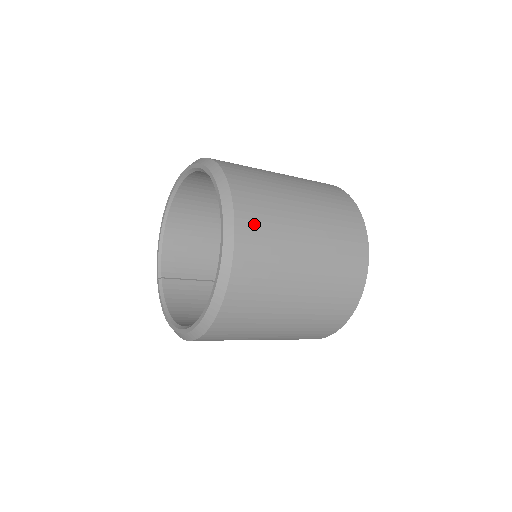
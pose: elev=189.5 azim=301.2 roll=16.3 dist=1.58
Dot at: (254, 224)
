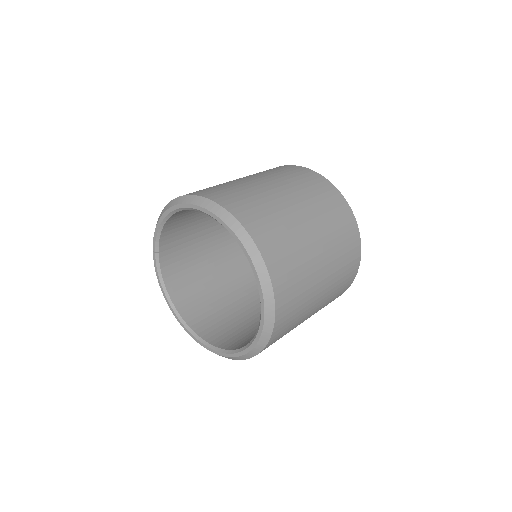
Dot at: (284, 328)
